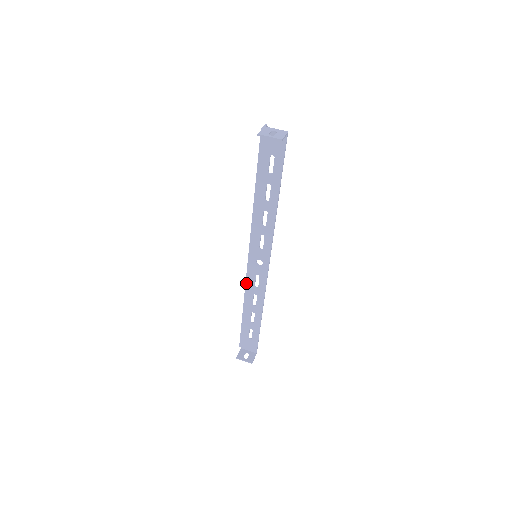
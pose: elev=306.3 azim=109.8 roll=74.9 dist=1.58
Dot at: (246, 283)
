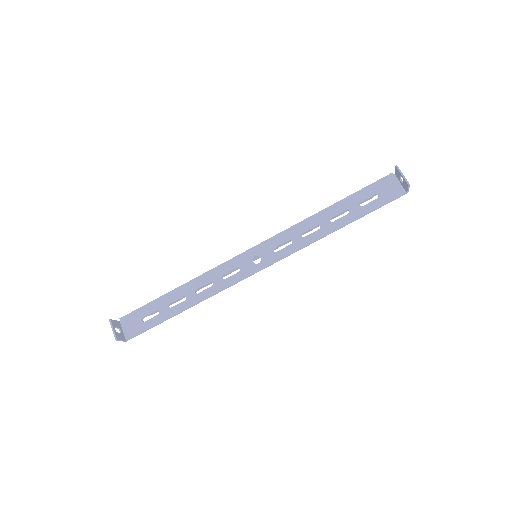
Dot at: (219, 266)
